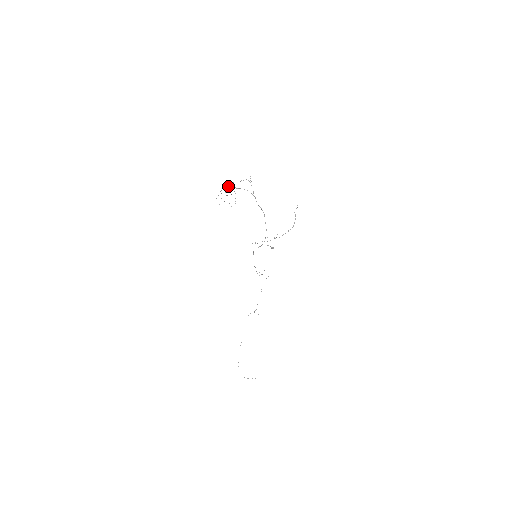
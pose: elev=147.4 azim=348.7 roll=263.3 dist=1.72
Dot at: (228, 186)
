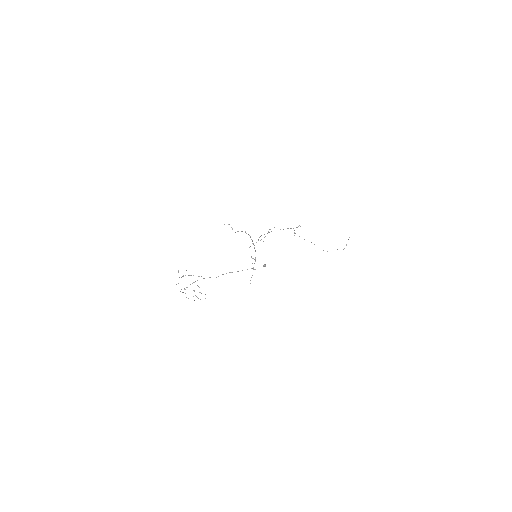
Dot at: occluded
